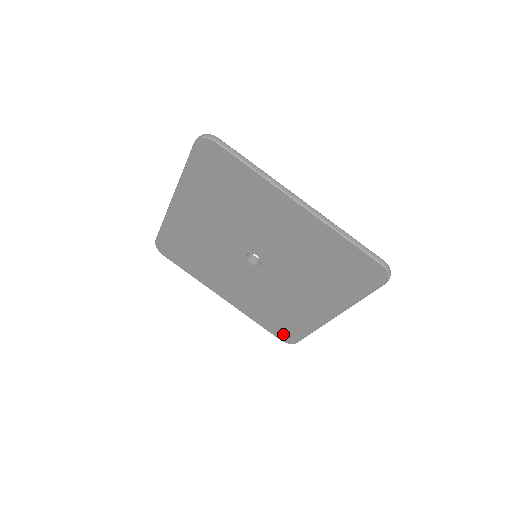
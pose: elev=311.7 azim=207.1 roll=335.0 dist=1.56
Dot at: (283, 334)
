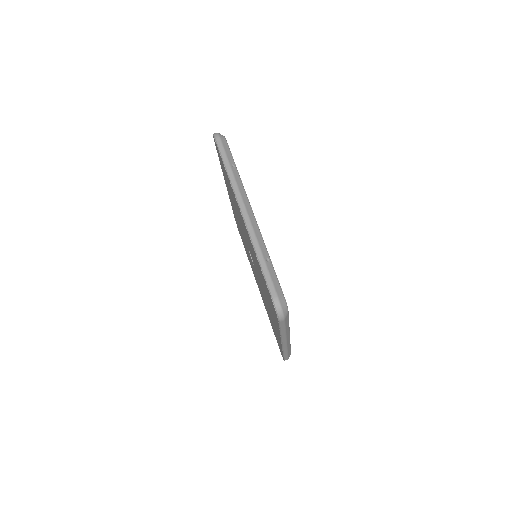
Dot at: occluded
